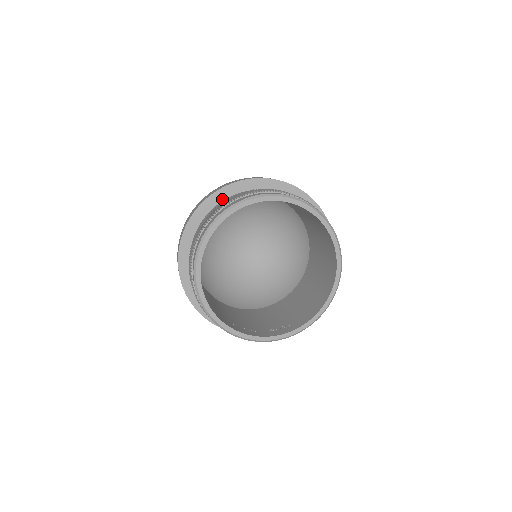
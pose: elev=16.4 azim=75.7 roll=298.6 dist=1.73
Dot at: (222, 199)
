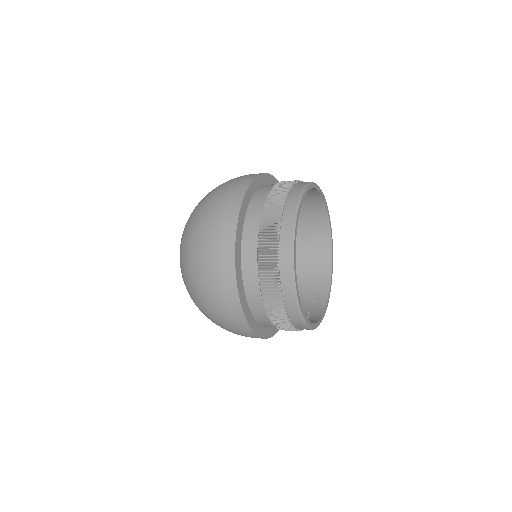
Dot at: (244, 214)
